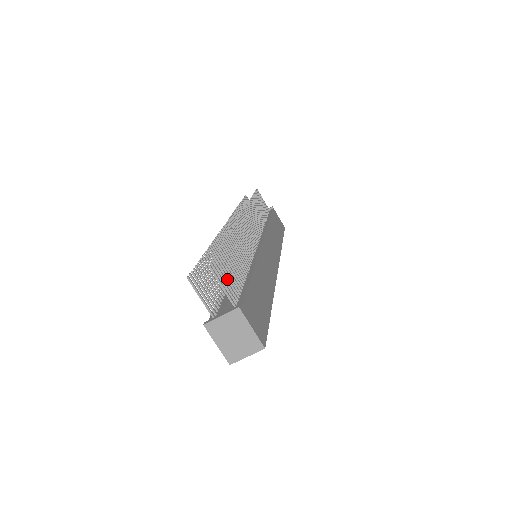
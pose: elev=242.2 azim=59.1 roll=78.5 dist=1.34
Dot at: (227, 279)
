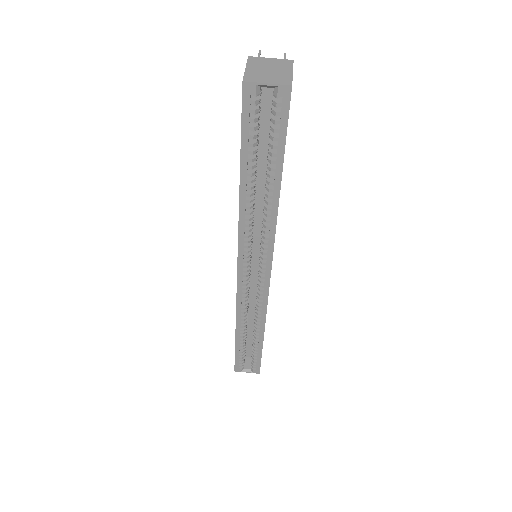
Dot at: occluded
